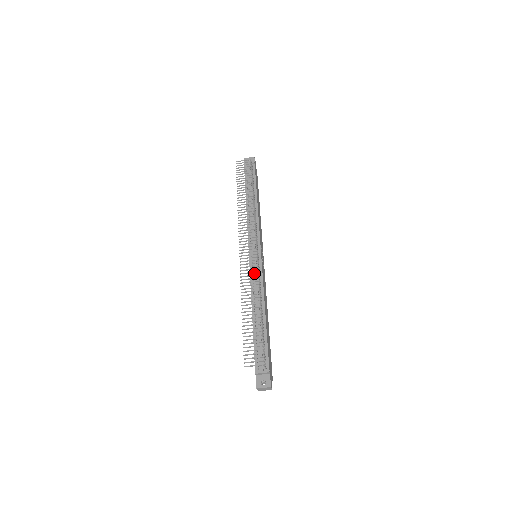
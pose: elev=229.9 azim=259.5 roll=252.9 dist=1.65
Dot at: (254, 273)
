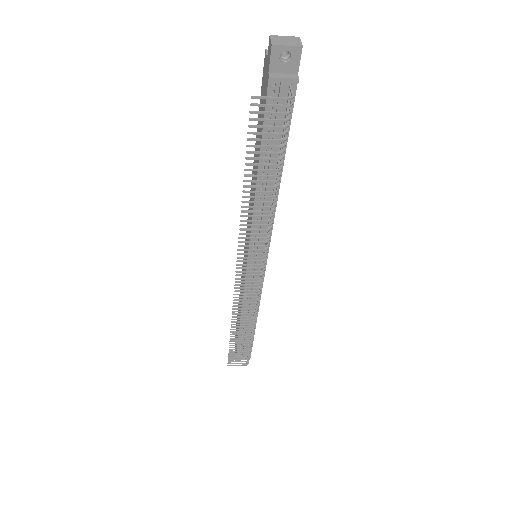
Dot at: occluded
